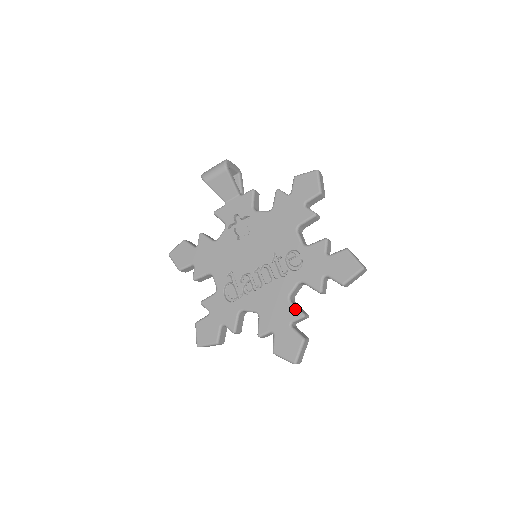
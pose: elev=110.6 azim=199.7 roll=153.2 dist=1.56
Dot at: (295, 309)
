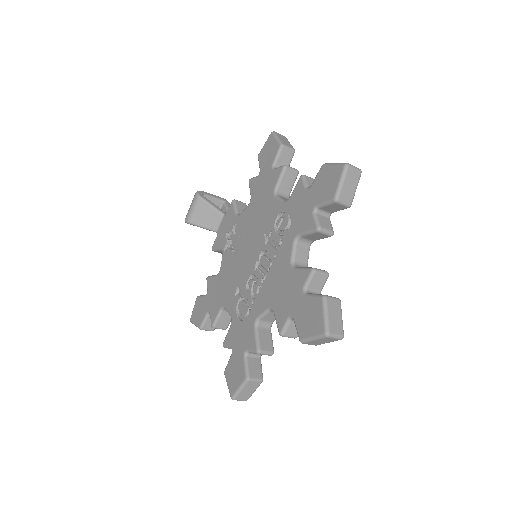
Dot at: (301, 270)
